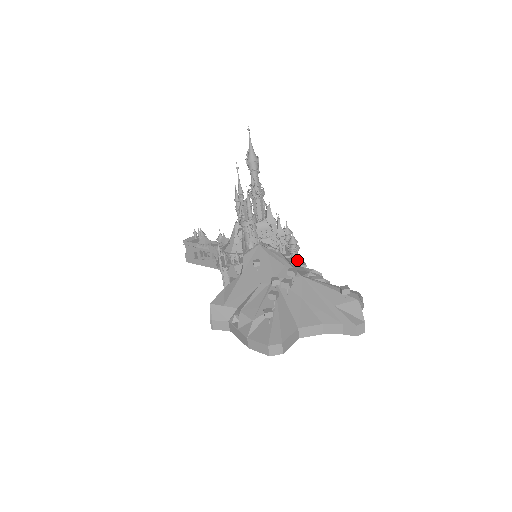
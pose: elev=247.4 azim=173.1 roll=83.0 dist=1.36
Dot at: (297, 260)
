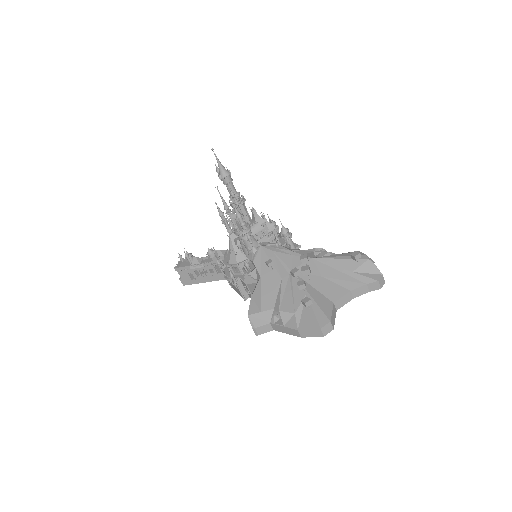
Dot at: (293, 245)
